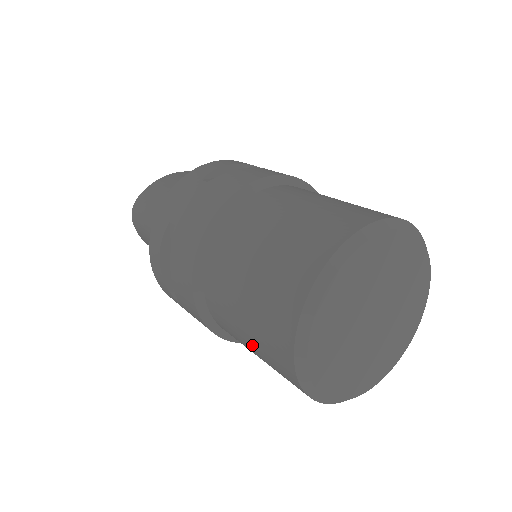
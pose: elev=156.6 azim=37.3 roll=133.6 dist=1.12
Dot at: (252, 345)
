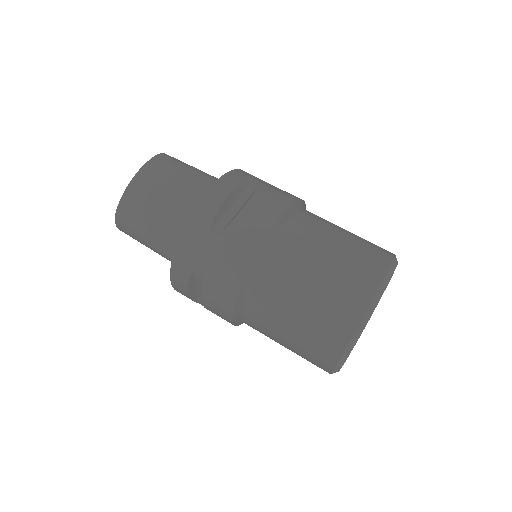
Dot at: occluded
